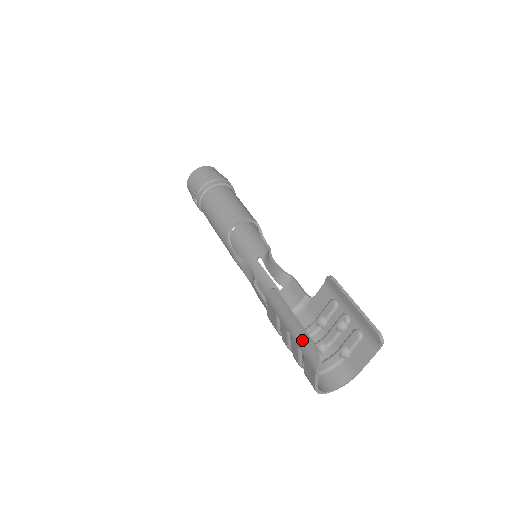
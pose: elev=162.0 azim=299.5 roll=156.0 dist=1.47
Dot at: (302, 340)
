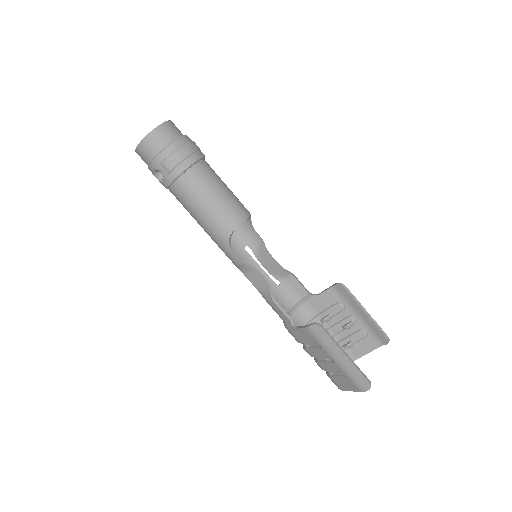
Dot at: (352, 371)
